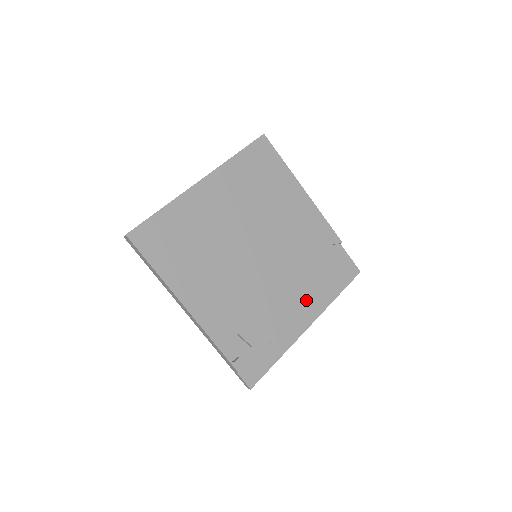
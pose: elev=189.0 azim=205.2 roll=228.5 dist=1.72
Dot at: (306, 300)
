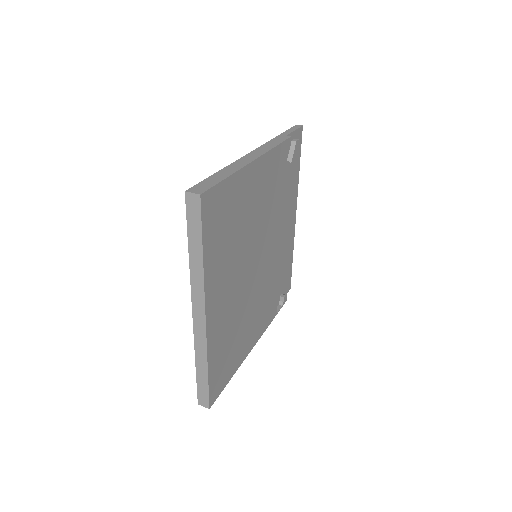
Dot at: (292, 214)
